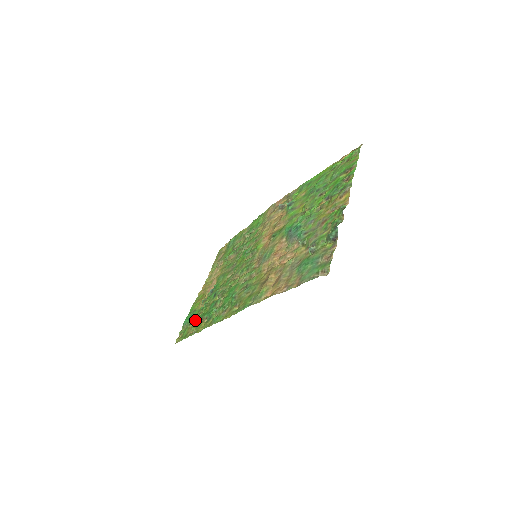
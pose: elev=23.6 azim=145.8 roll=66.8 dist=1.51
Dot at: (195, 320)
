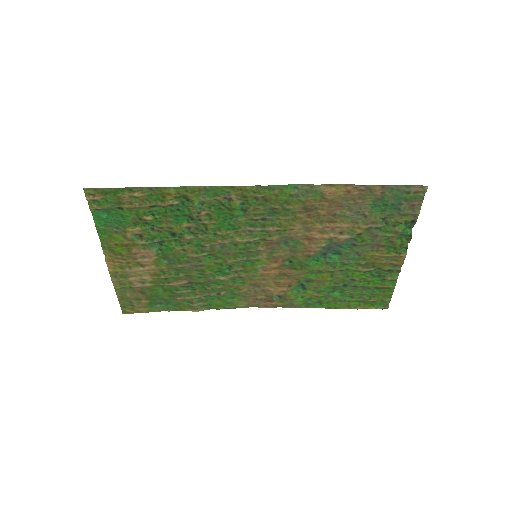
Dot at: (136, 210)
